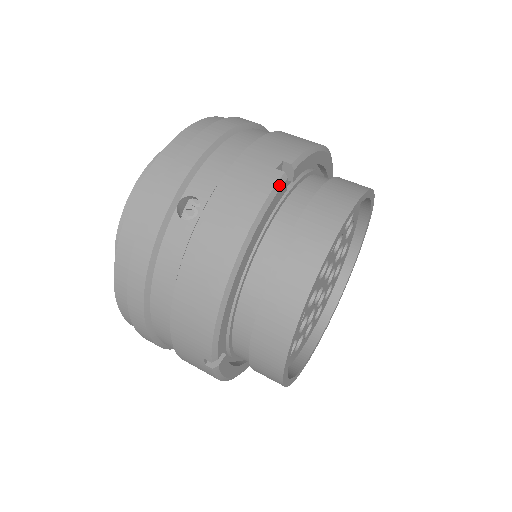
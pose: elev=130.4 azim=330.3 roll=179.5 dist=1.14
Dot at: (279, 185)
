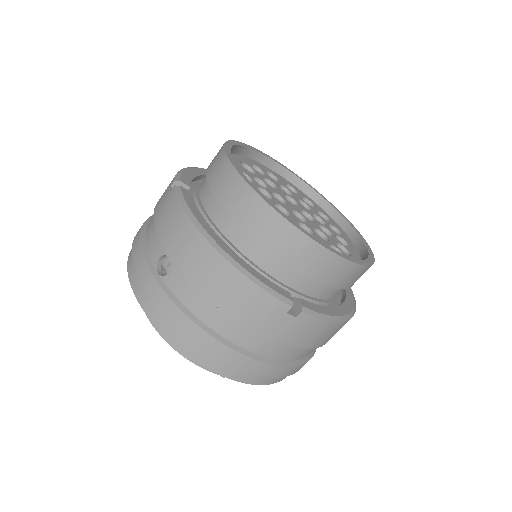
Dot at: (179, 192)
